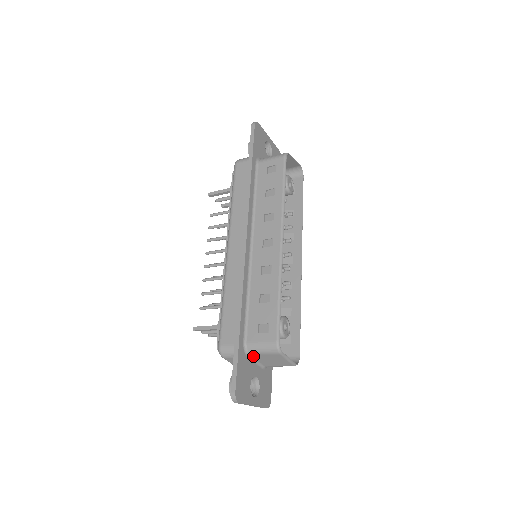
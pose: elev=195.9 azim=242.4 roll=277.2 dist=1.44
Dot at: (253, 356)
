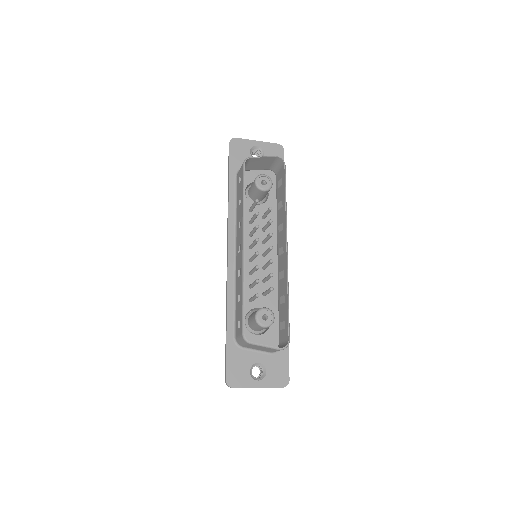
Dot at: (246, 347)
